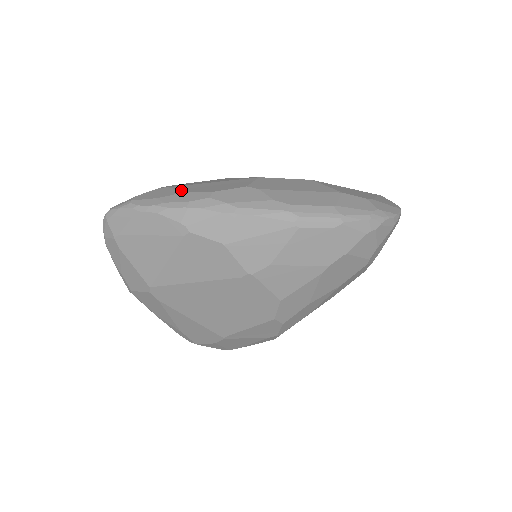
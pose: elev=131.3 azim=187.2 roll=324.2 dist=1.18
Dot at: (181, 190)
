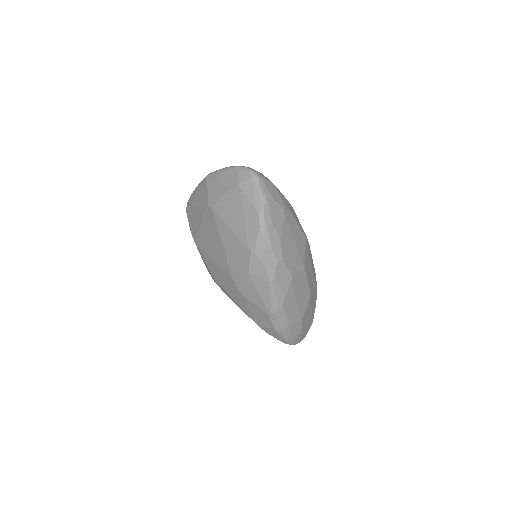
Dot at: (282, 233)
